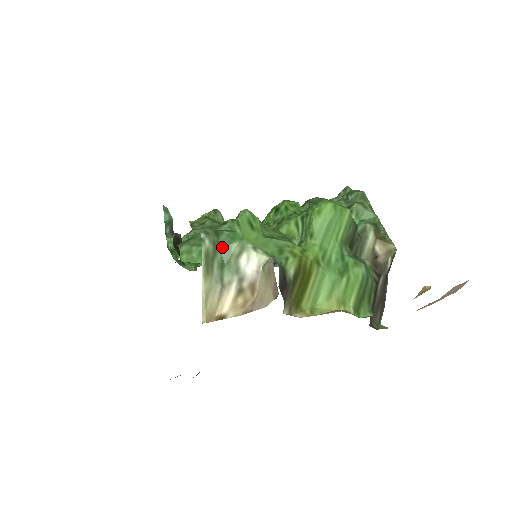
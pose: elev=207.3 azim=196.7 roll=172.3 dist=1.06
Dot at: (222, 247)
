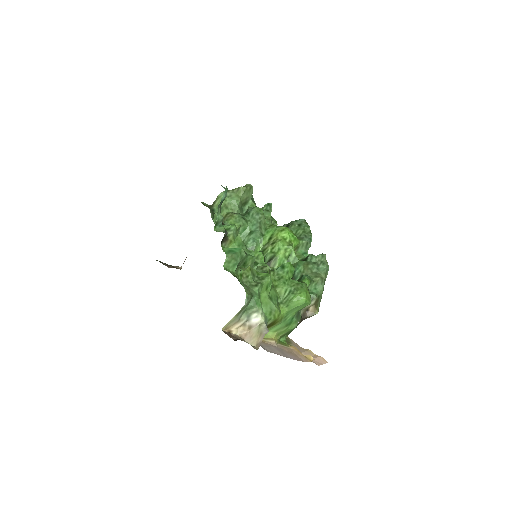
Dot at: (250, 305)
